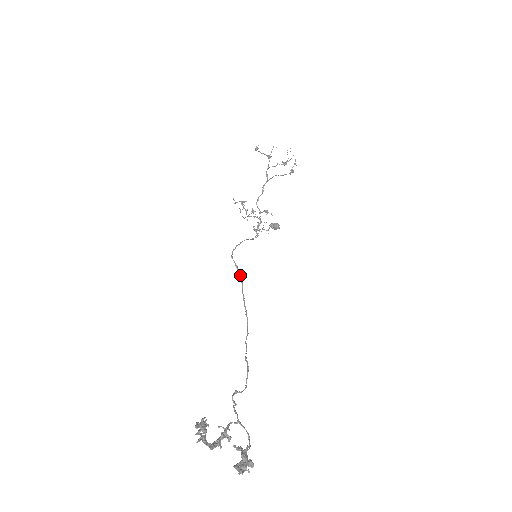
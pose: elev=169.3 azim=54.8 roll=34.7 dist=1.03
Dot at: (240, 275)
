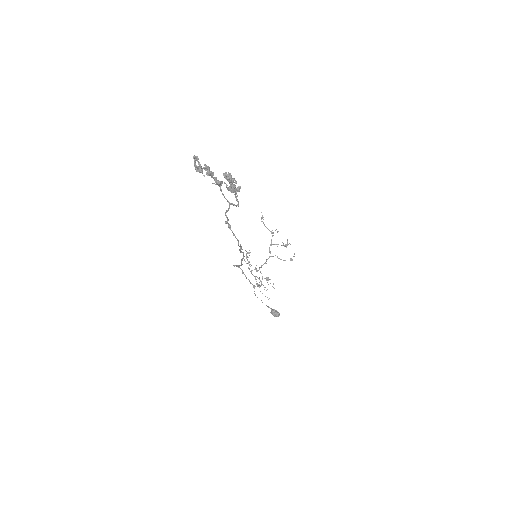
Dot at: occluded
